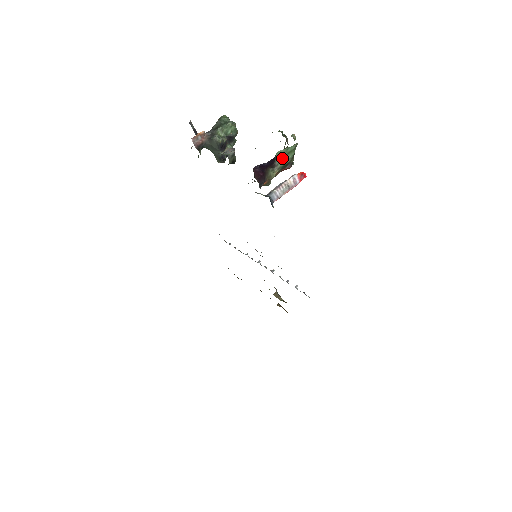
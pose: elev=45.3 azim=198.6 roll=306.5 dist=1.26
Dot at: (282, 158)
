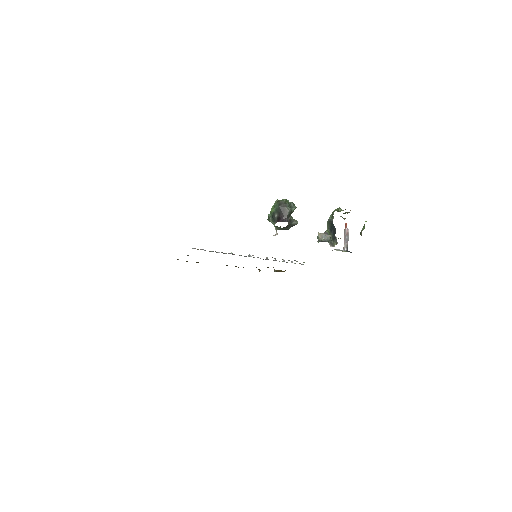
Dot at: occluded
